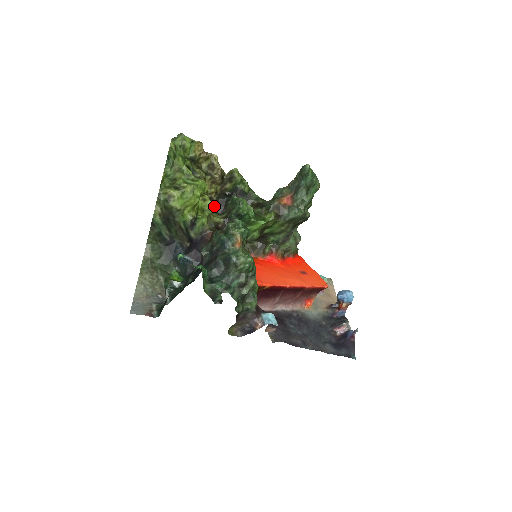
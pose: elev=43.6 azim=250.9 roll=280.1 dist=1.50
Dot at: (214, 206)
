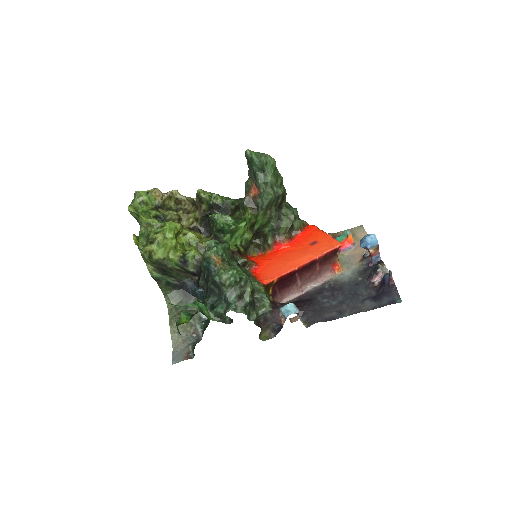
Dot at: (201, 232)
